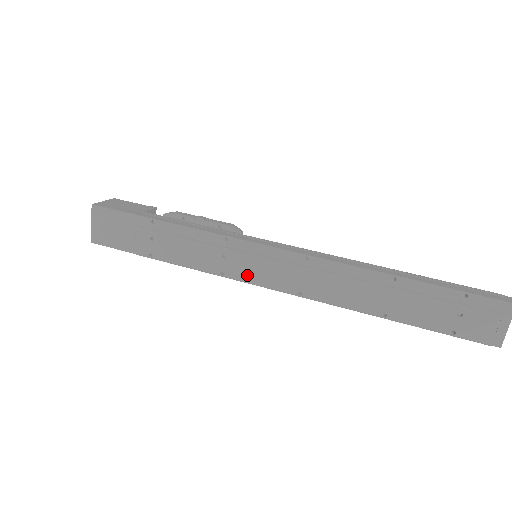
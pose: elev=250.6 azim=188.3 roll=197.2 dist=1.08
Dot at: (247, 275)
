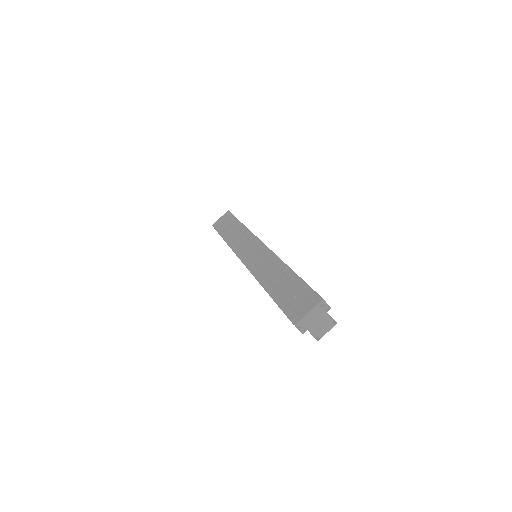
Dot at: (241, 251)
